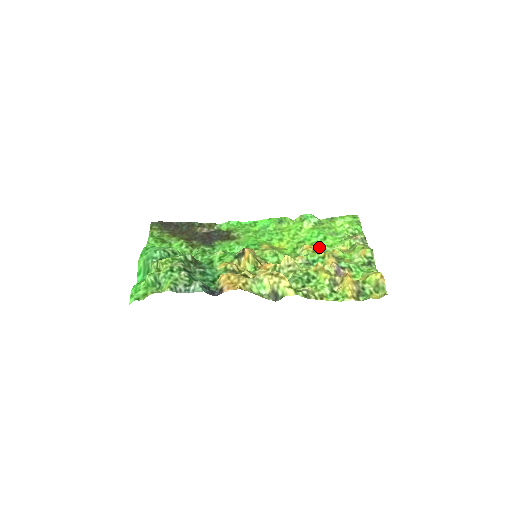
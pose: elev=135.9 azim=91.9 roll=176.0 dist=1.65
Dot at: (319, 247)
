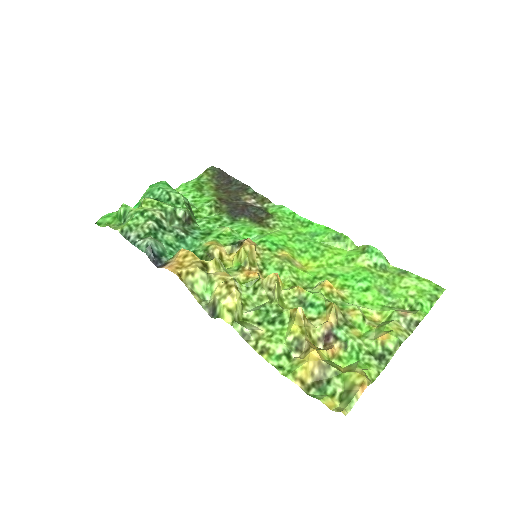
Dot at: (347, 295)
